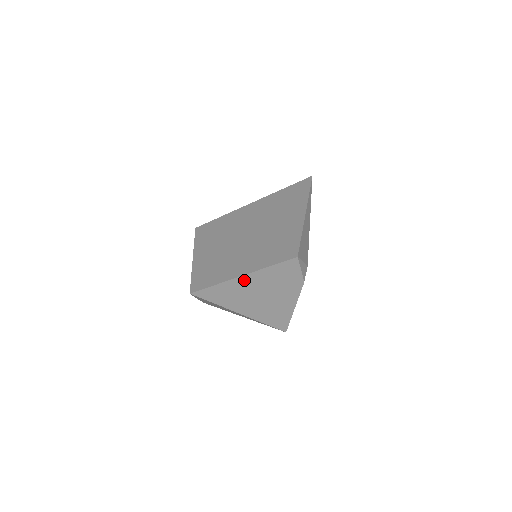
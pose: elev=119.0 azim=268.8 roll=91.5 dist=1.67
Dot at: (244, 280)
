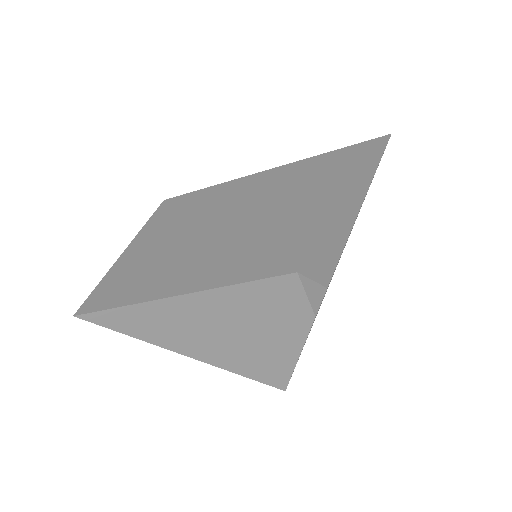
Dot at: (185, 303)
